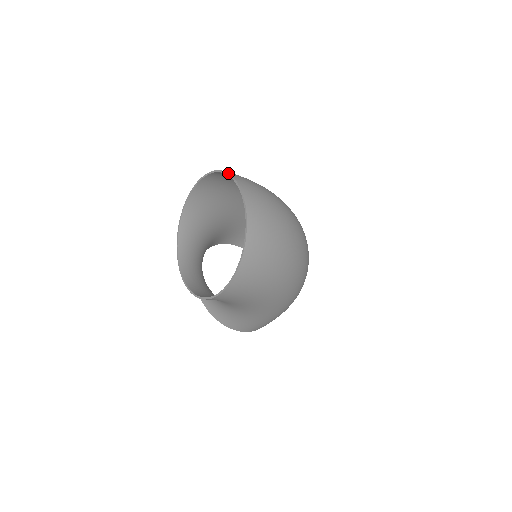
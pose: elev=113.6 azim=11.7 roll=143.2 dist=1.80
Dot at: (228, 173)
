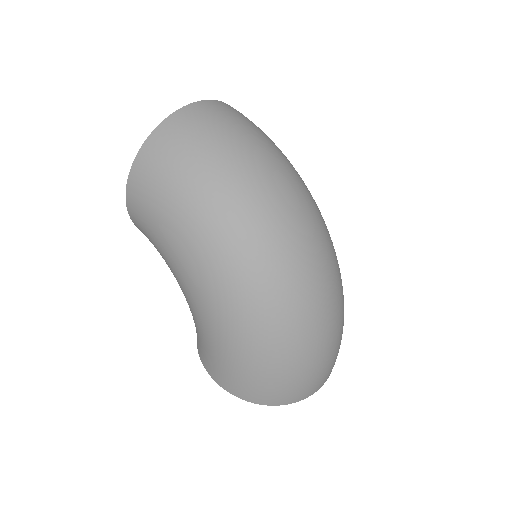
Dot at: occluded
